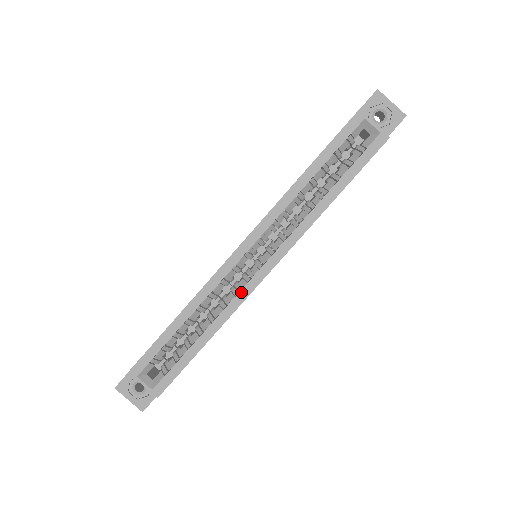
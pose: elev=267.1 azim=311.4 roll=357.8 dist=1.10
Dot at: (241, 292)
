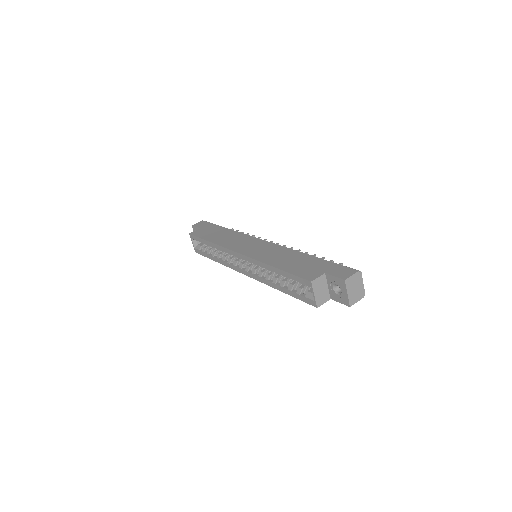
Dot at: (232, 265)
